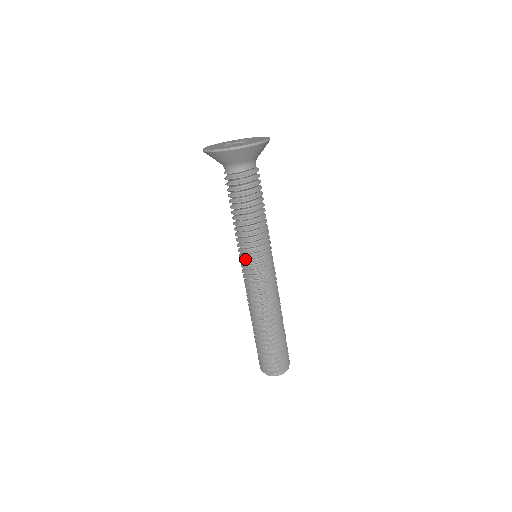
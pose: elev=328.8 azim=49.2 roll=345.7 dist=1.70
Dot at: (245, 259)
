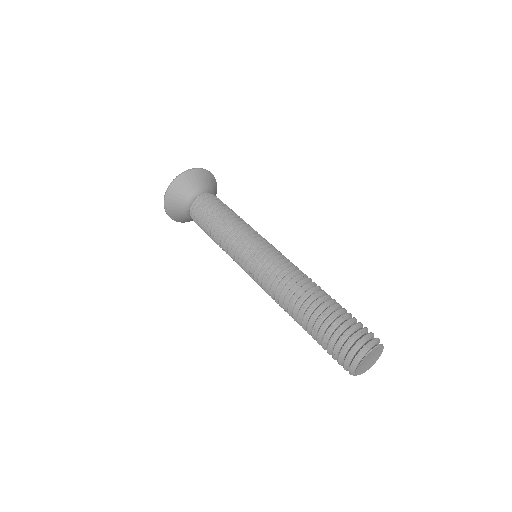
Dot at: (244, 255)
